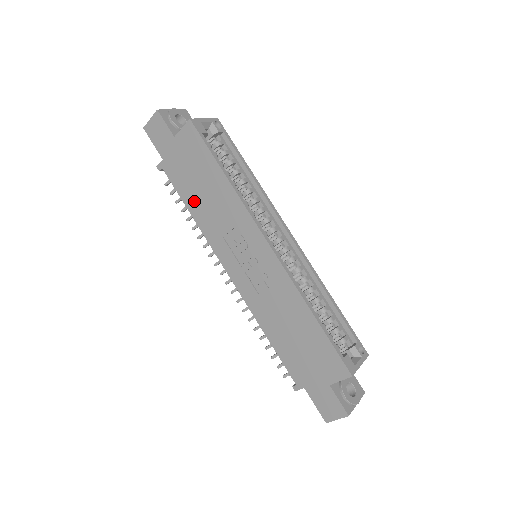
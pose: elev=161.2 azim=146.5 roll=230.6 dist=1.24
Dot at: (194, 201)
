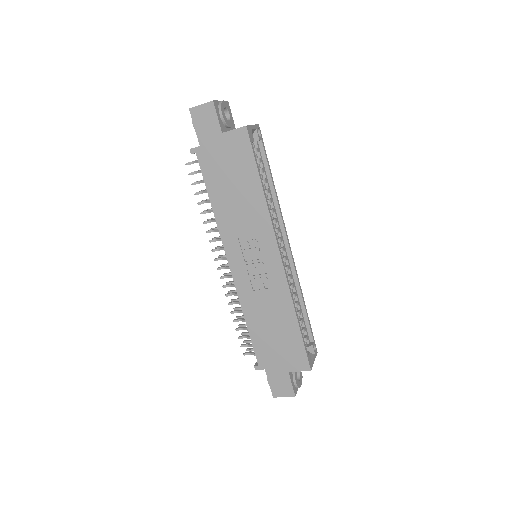
Dot at: (220, 195)
